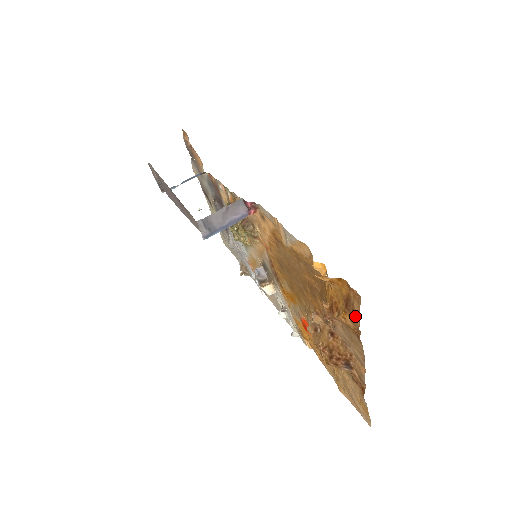
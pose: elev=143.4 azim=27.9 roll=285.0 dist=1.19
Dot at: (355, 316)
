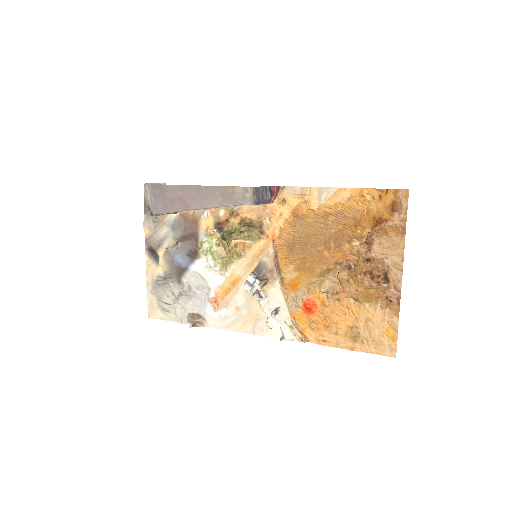
Dot at: (402, 212)
